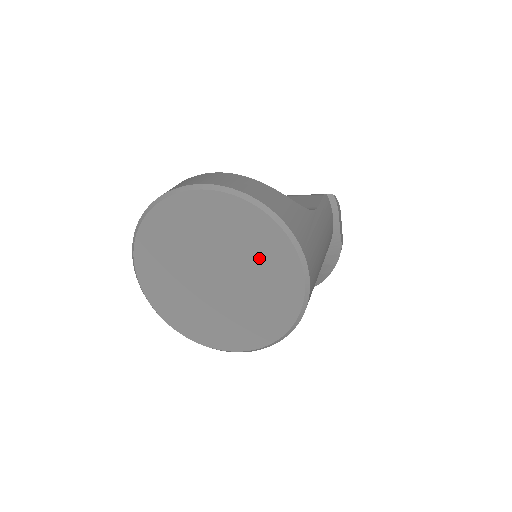
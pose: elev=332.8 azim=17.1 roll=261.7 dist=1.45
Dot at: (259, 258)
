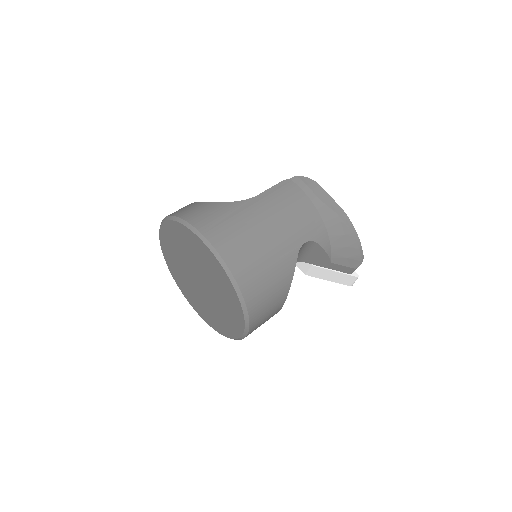
Dot at: (196, 254)
